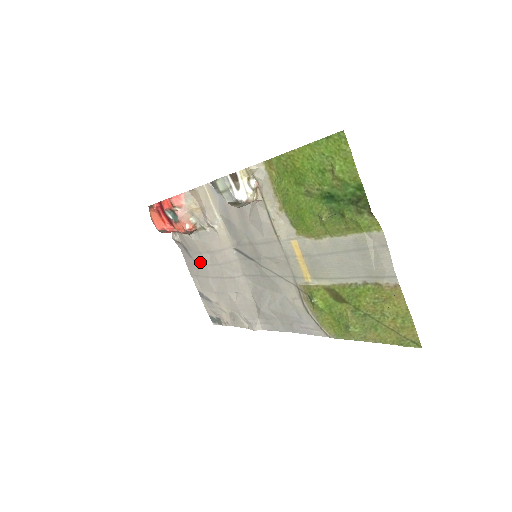
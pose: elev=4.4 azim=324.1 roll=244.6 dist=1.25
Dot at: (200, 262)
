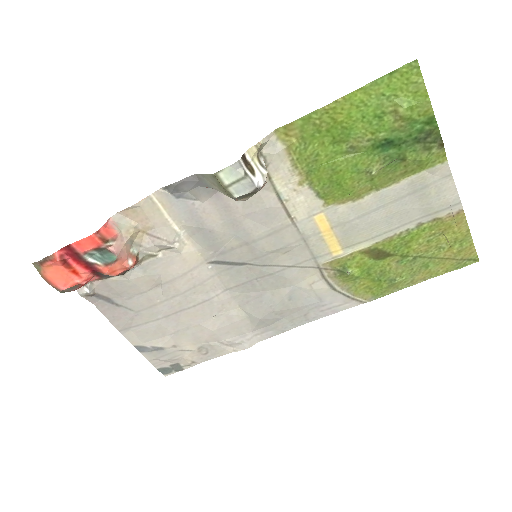
Dot at: (141, 305)
